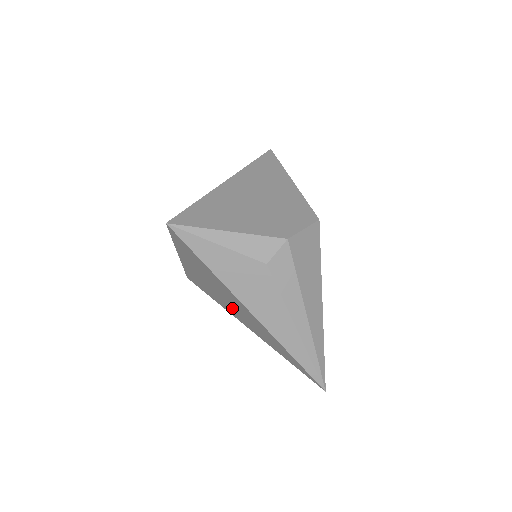
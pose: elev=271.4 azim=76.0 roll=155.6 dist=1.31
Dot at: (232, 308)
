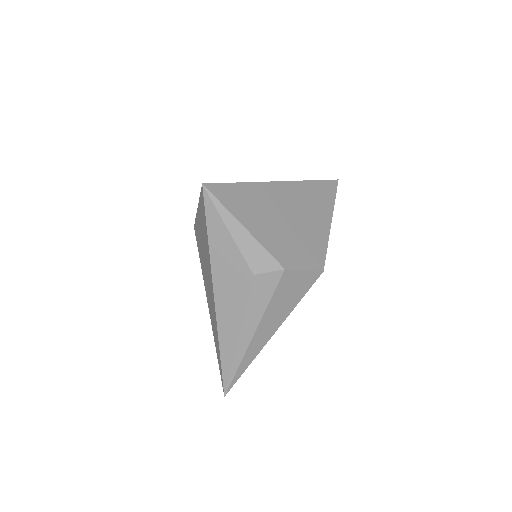
Dot at: (206, 280)
